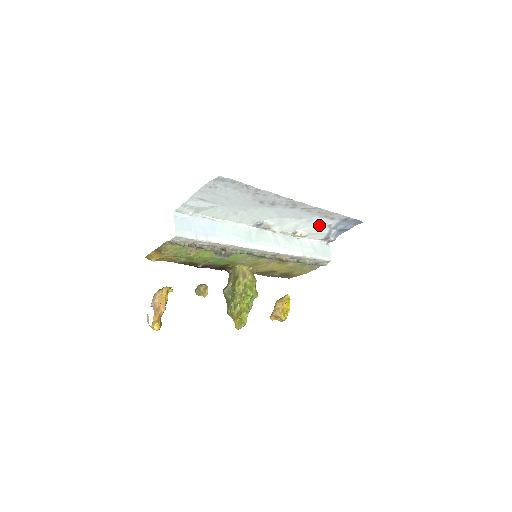
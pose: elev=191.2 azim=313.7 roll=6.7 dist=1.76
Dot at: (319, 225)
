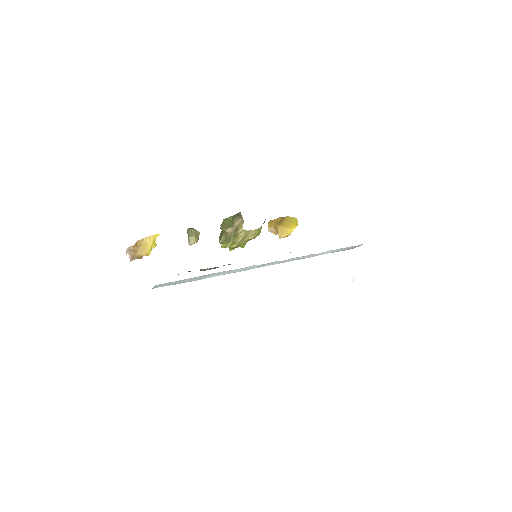
Dot at: occluded
